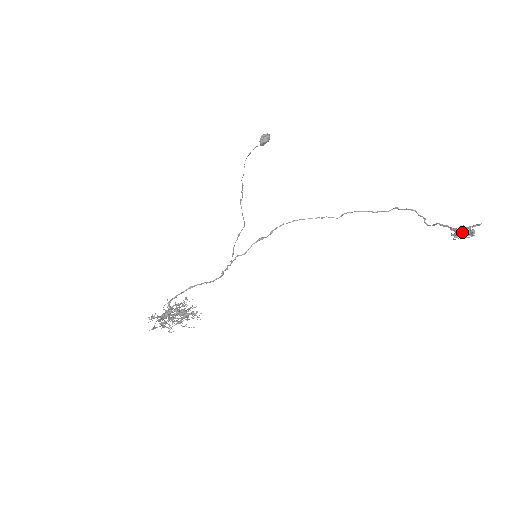
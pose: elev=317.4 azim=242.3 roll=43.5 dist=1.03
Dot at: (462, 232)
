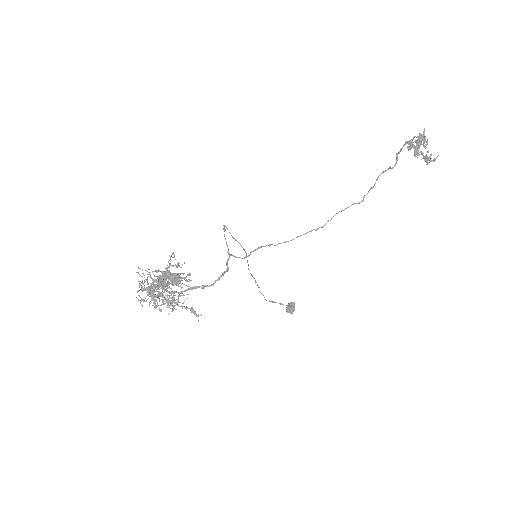
Dot at: (416, 143)
